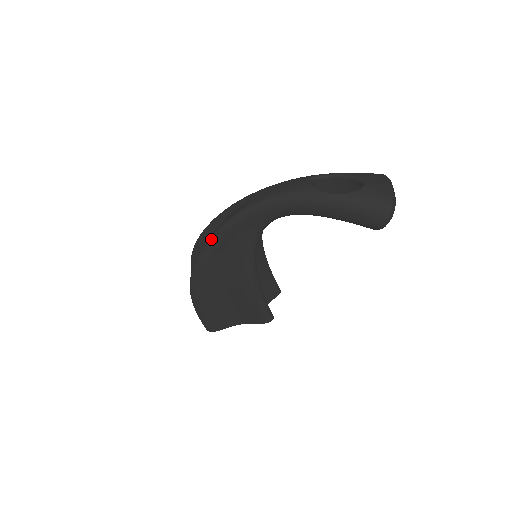
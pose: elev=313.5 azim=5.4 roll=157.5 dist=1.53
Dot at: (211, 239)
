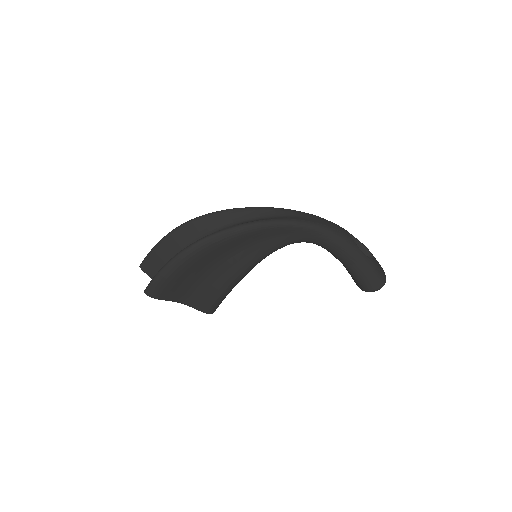
Dot at: (257, 224)
